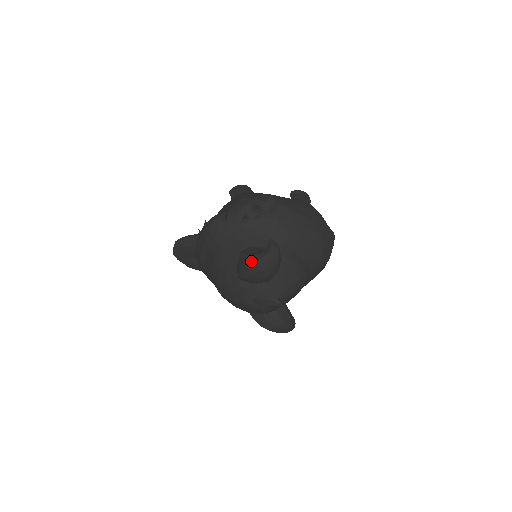
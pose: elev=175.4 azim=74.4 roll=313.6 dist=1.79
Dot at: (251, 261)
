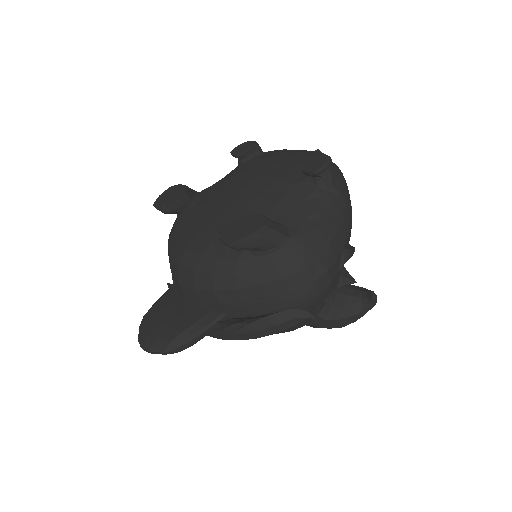
Dot at: (348, 323)
